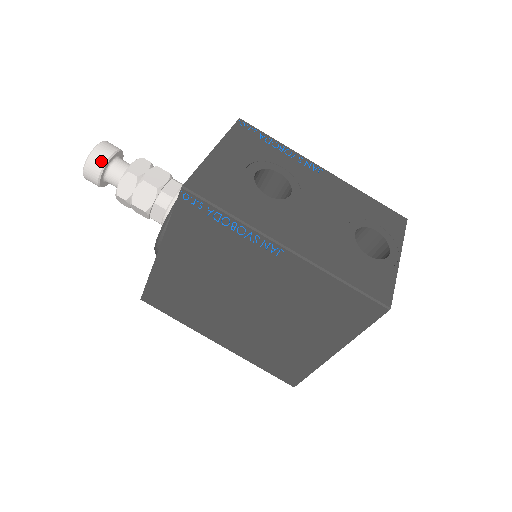
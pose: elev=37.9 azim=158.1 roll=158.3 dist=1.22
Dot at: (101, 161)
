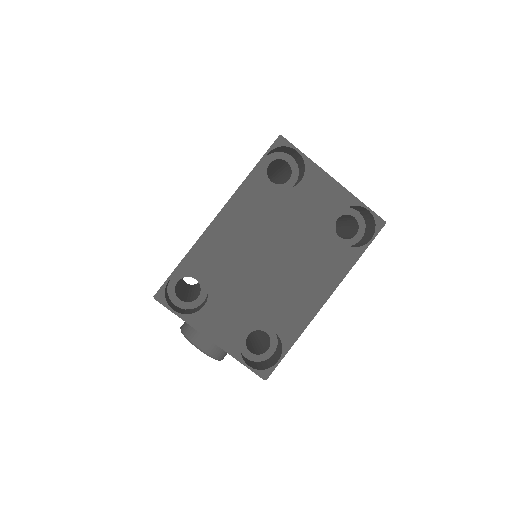
Dot at: occluded
